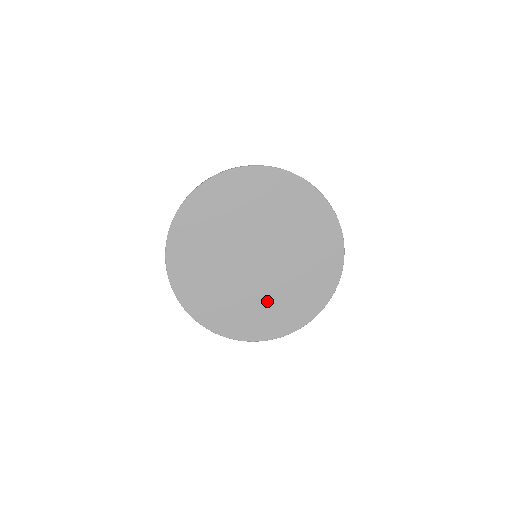
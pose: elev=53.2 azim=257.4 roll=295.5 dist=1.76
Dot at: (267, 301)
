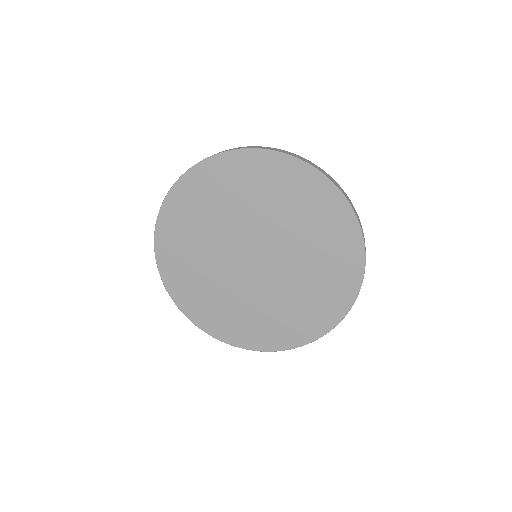
Dot at: (236, 304)
